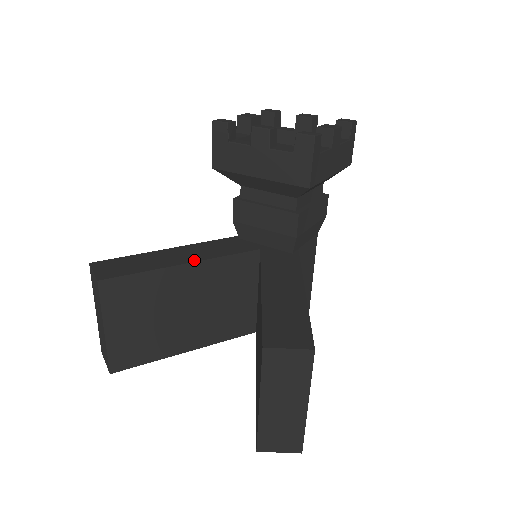
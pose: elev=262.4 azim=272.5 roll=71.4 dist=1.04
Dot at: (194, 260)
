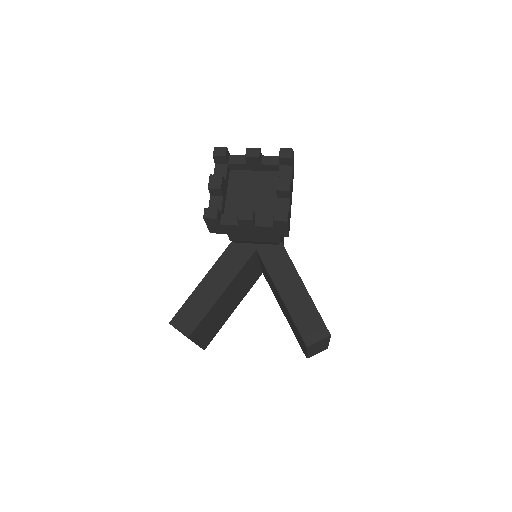
Dot at: (226, 286)
